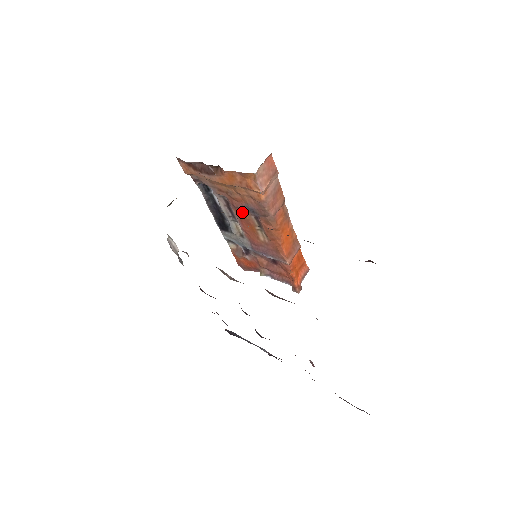
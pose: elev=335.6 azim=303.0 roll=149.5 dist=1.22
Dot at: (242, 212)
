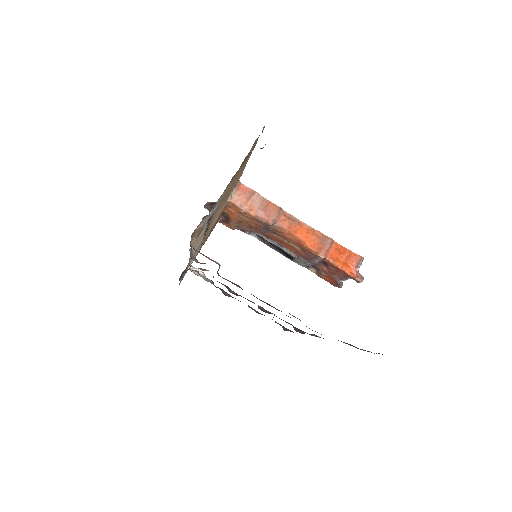
Dot at: (269, 235)
